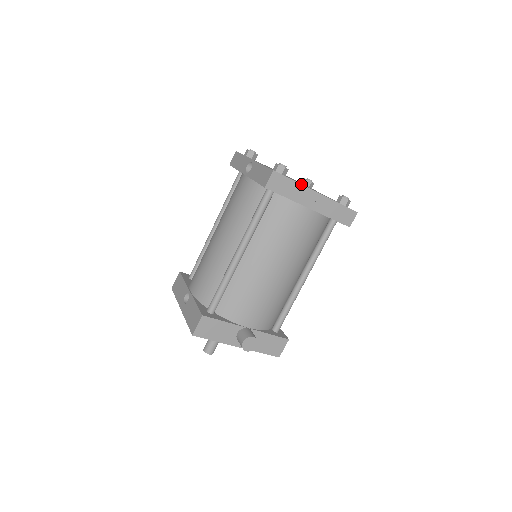
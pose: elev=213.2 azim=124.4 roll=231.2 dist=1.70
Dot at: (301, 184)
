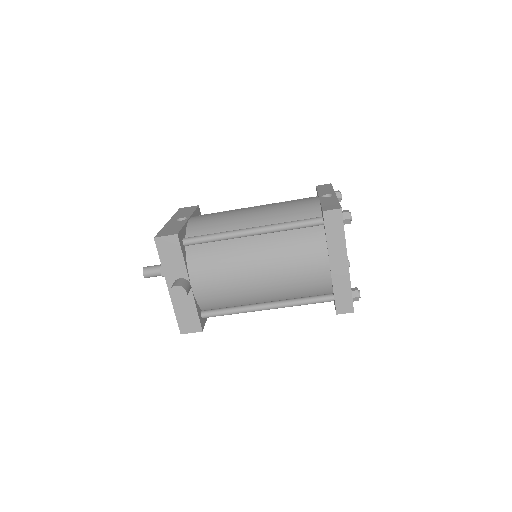
Dot at: occluded
